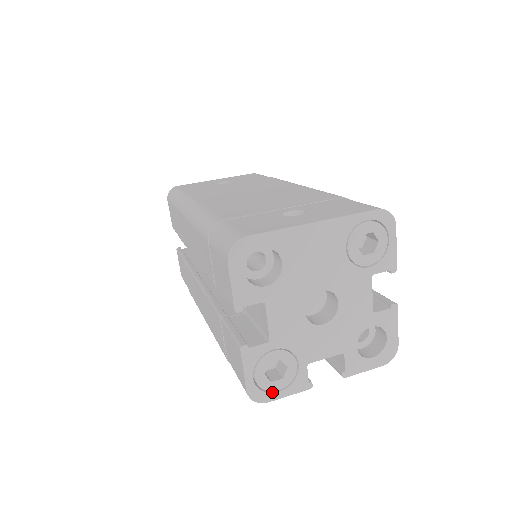
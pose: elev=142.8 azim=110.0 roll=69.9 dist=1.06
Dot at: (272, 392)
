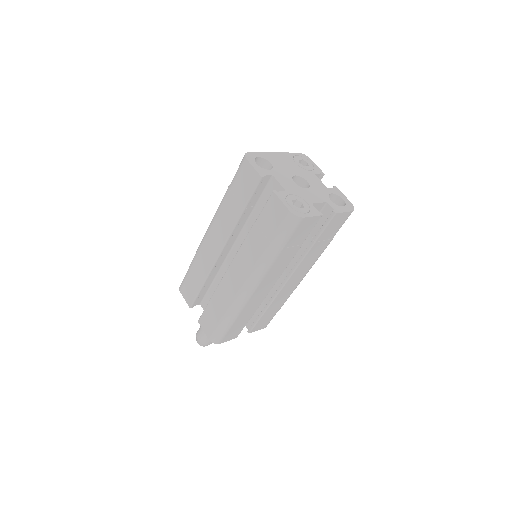
Dot at: (303, 214)
